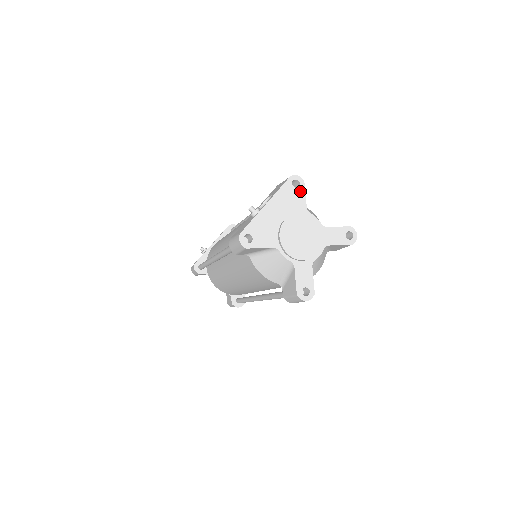
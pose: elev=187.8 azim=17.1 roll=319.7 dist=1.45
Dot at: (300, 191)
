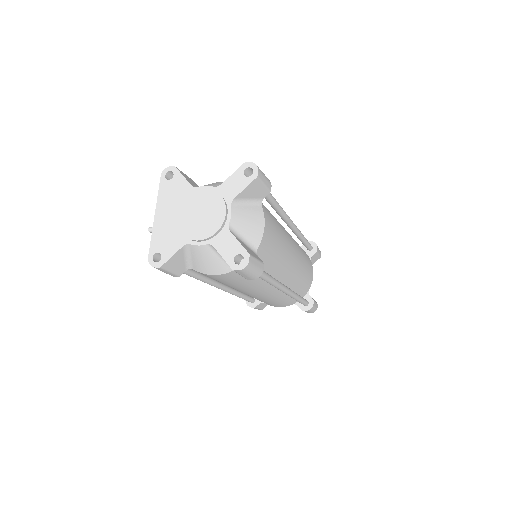
Dot at: (177, 178)
